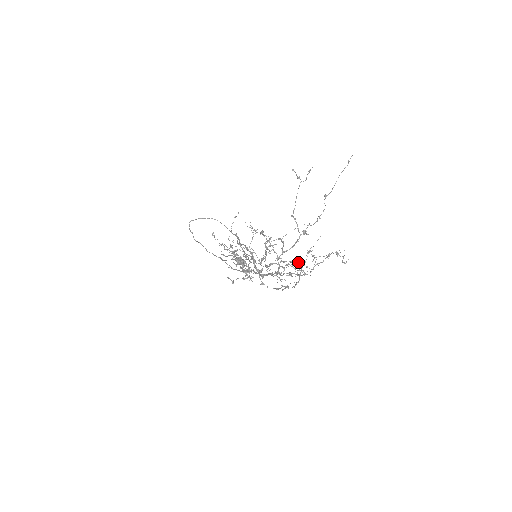
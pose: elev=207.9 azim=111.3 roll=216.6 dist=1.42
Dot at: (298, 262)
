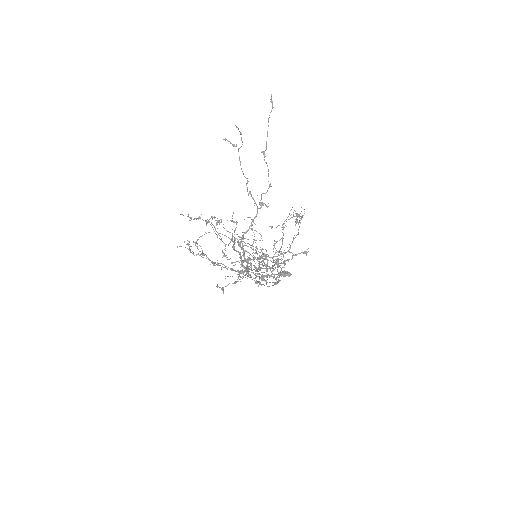
Dot at: occluded
